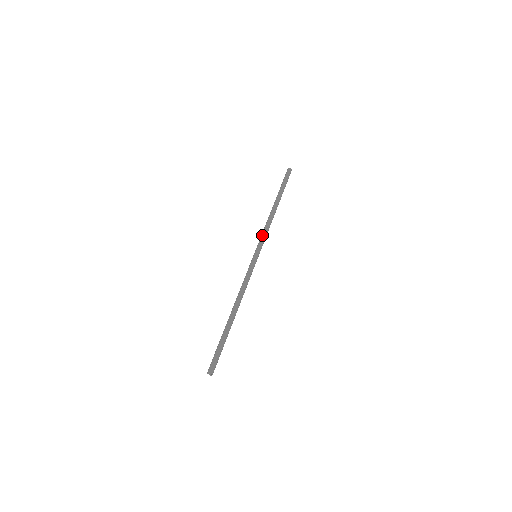
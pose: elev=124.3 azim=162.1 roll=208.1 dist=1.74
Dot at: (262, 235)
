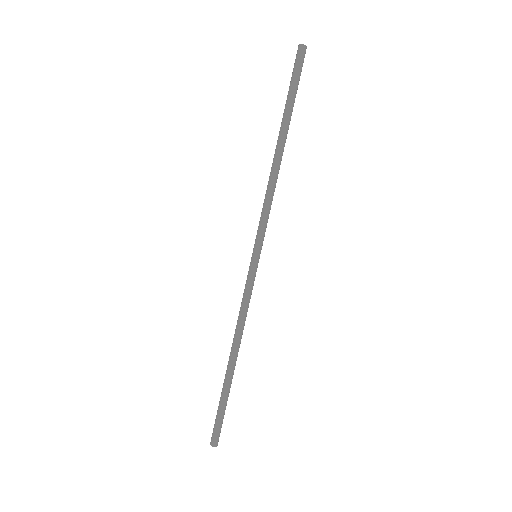
Dot at: (262, 216)
